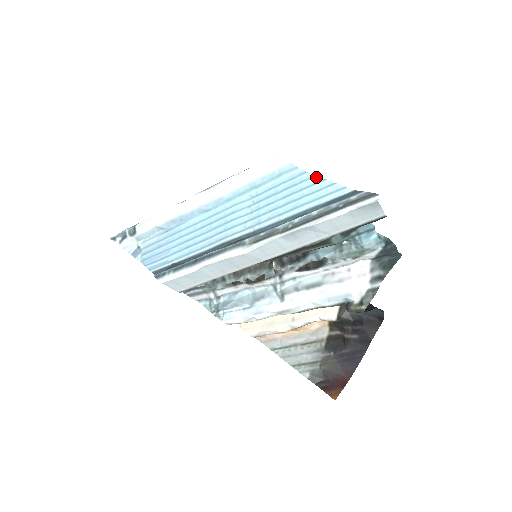
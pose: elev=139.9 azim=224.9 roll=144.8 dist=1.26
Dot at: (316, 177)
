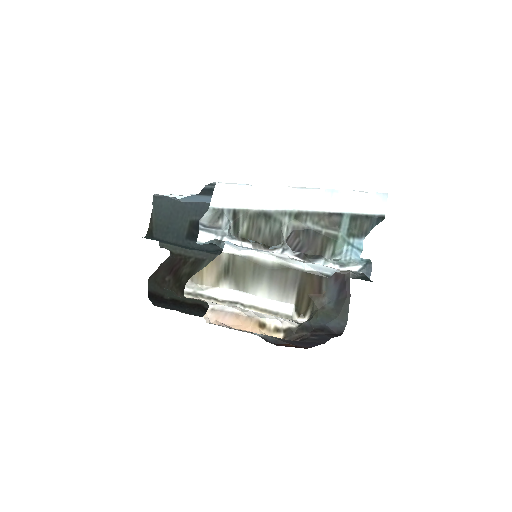
Dot at: occluded
